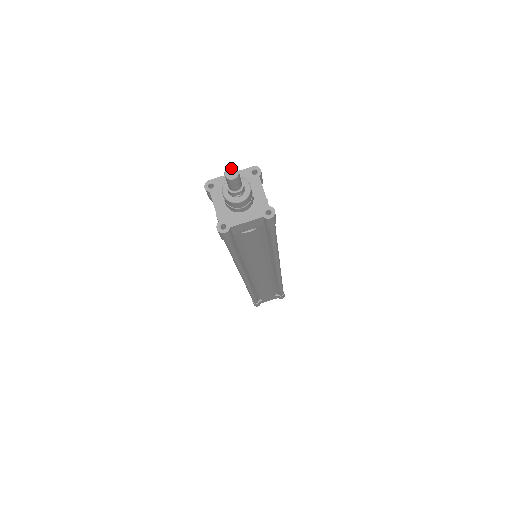
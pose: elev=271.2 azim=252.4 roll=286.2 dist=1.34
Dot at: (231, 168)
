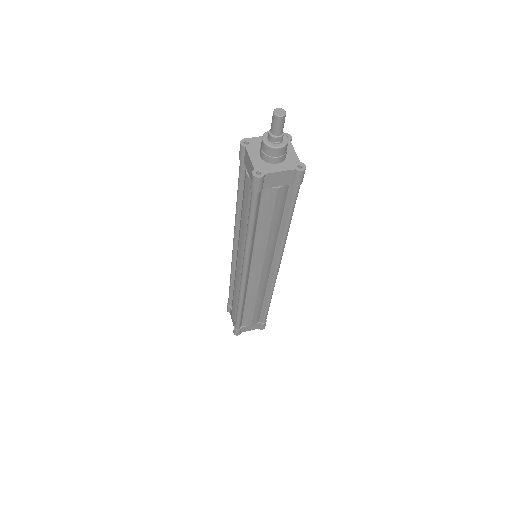
Dot at: (279, 109)
